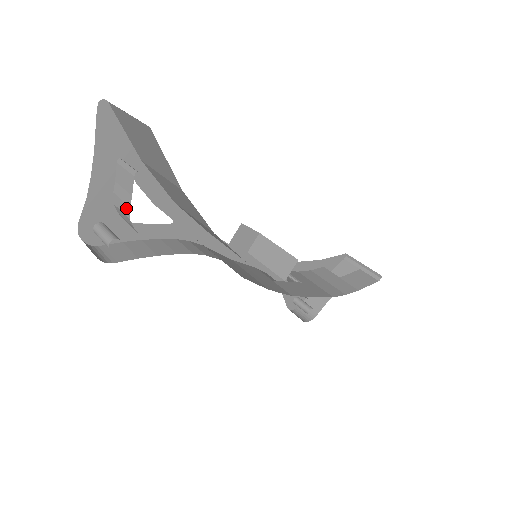
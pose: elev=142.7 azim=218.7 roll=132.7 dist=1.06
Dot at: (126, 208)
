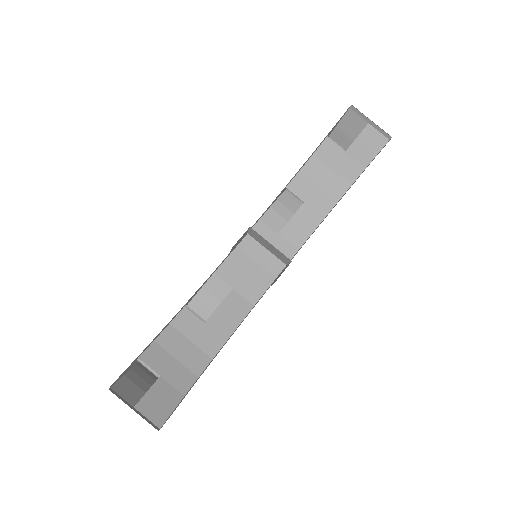
Dot at: occluded
